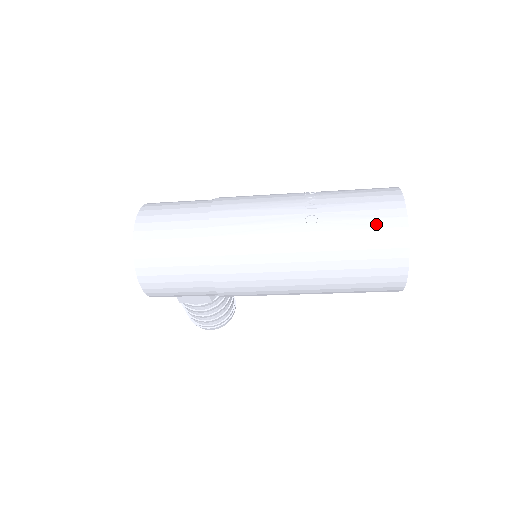
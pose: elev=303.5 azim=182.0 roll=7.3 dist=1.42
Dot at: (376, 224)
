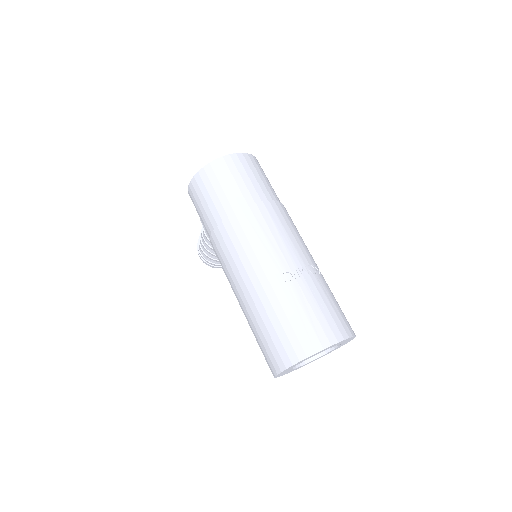
Dot at: (306, 327)
